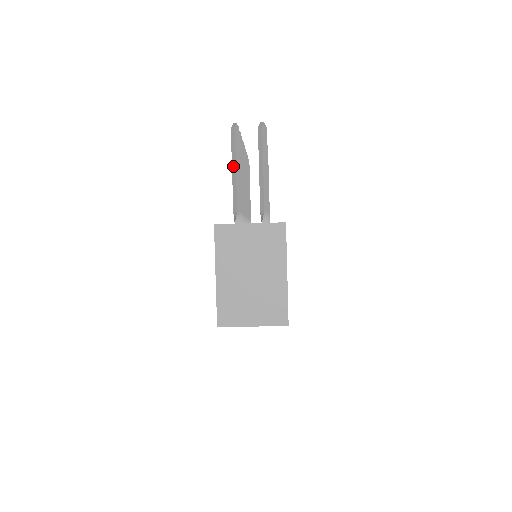
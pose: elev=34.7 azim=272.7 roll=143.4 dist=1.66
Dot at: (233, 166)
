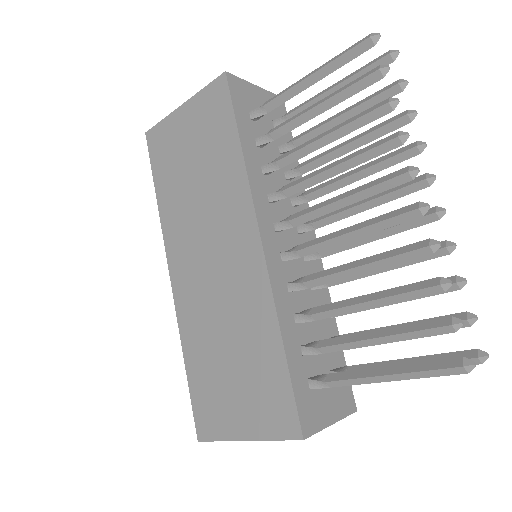
Dot at: (394, 377)
